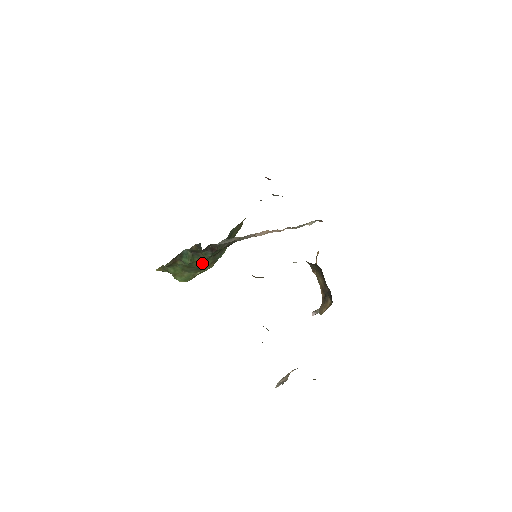
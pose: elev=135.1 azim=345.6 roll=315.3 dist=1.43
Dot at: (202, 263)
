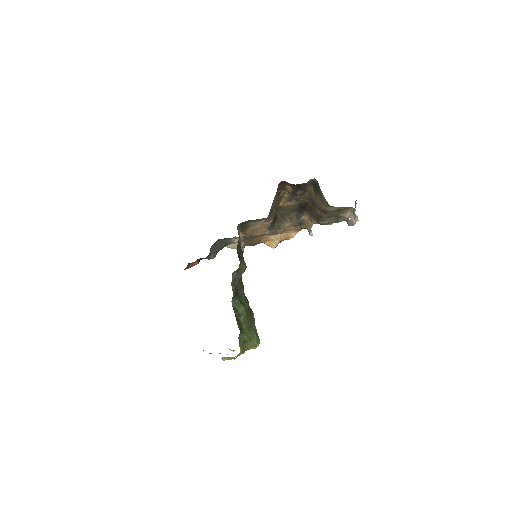
Dot at: (248, 309)
